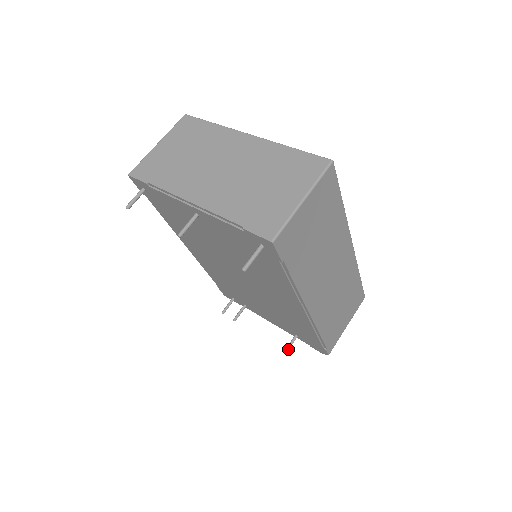
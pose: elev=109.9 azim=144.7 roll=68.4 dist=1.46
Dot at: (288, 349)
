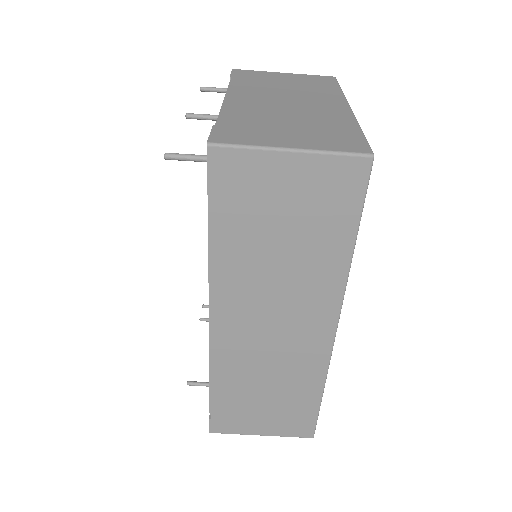
Dot at: (193, 384)
